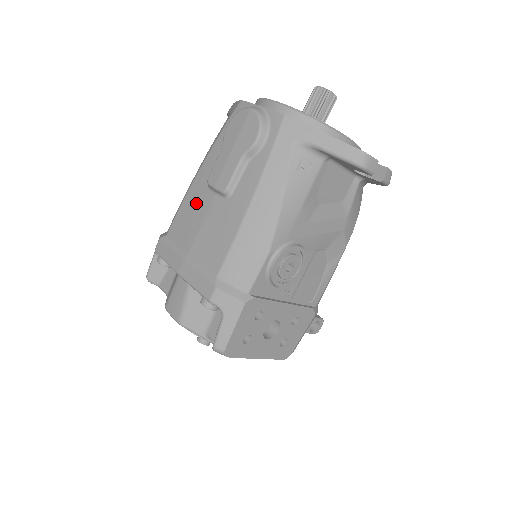
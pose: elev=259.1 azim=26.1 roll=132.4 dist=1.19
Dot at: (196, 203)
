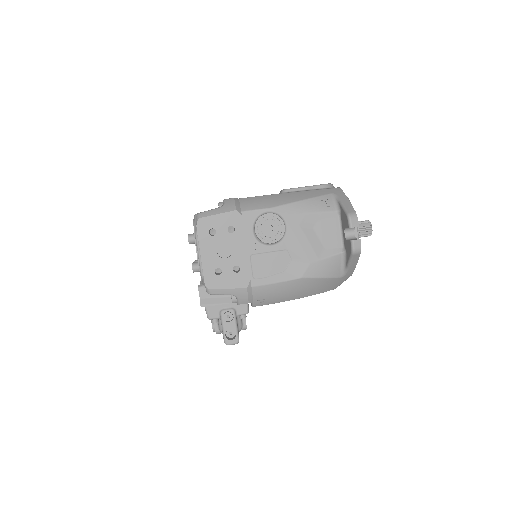
Dot at: occluded
